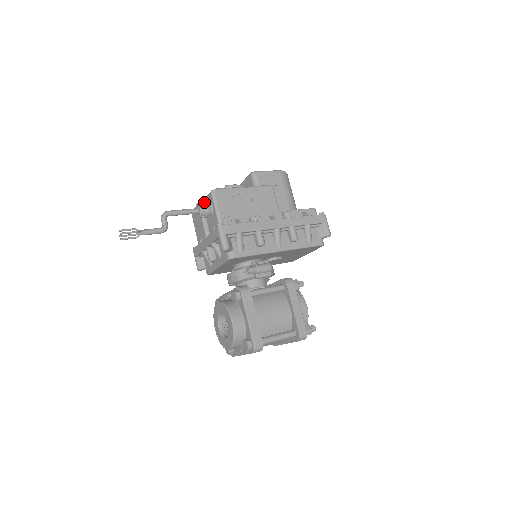
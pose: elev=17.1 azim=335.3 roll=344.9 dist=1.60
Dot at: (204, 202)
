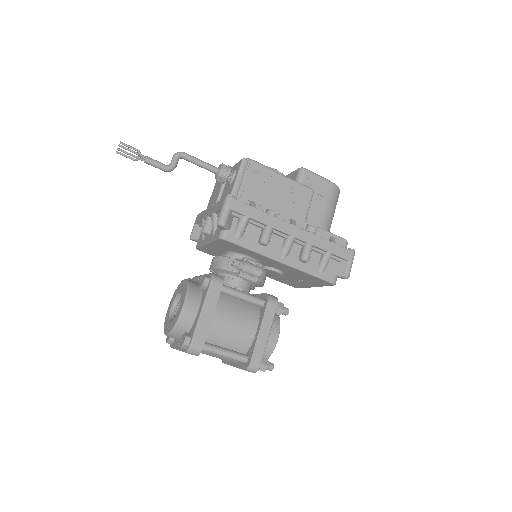
Dot at: (229, 166)
